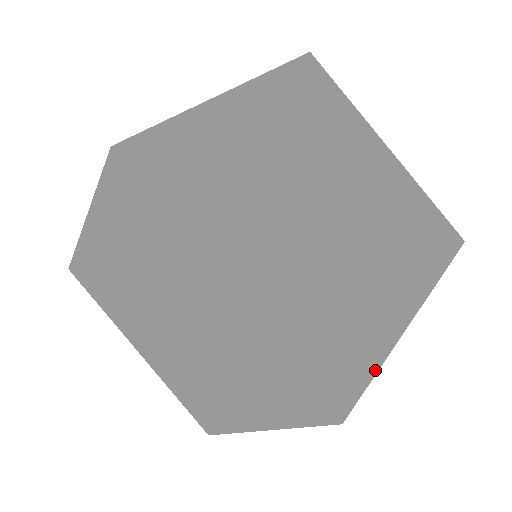
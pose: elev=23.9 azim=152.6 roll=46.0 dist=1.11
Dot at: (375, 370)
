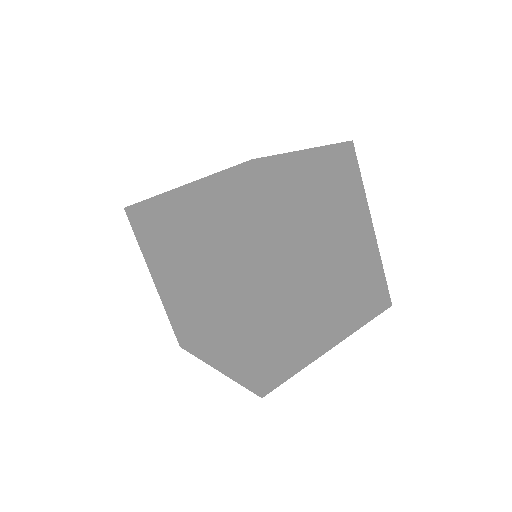
Dot at: (232, 189)
